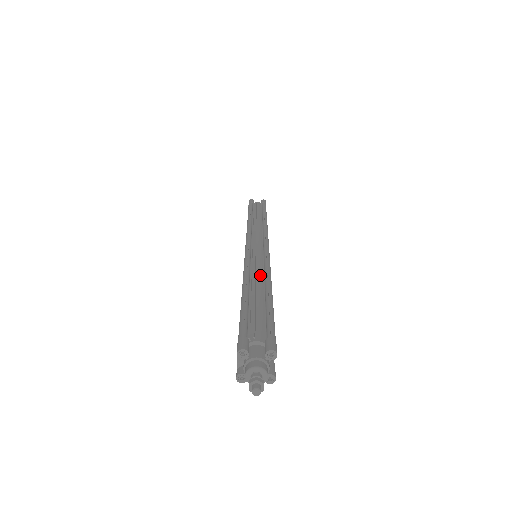
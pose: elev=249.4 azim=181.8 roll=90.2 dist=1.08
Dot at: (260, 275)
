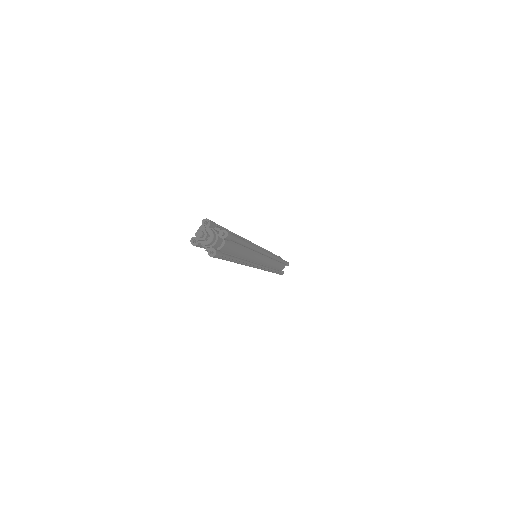
Dot at: occluded
